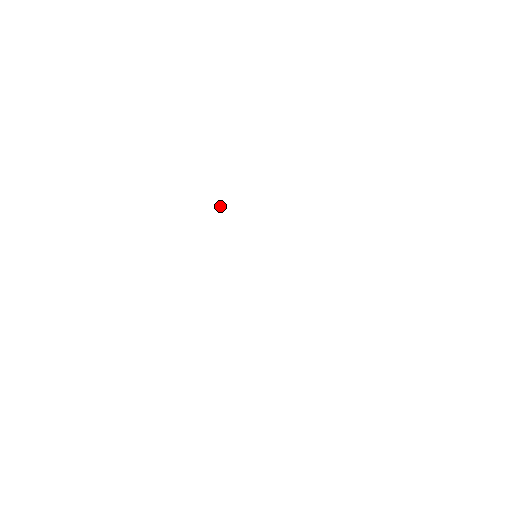
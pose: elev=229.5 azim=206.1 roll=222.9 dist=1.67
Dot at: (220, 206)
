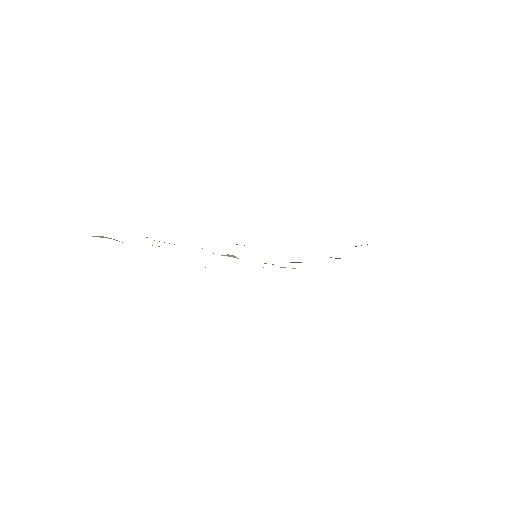
Dot at: occluded
